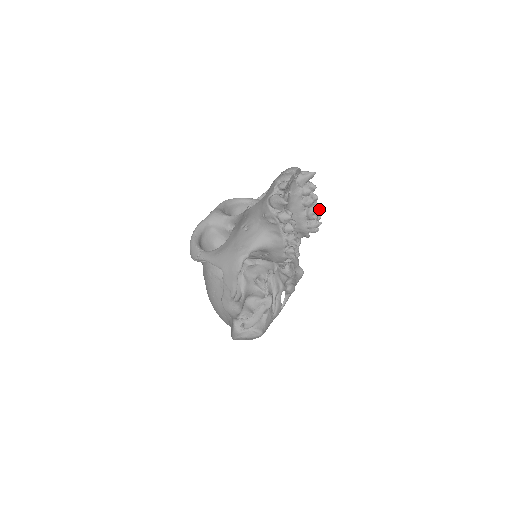
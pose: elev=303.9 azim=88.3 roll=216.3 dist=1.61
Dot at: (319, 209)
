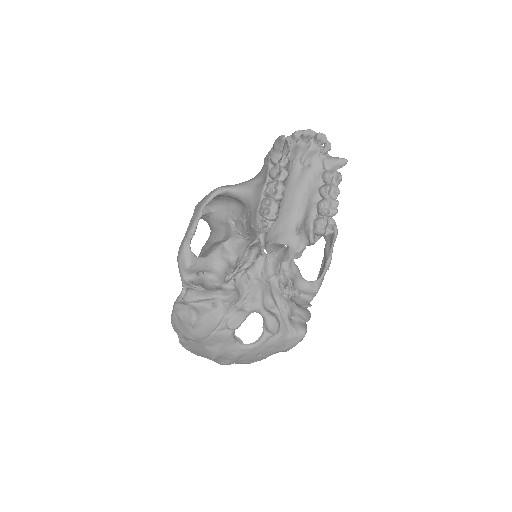
Dot at: (336, 208)
